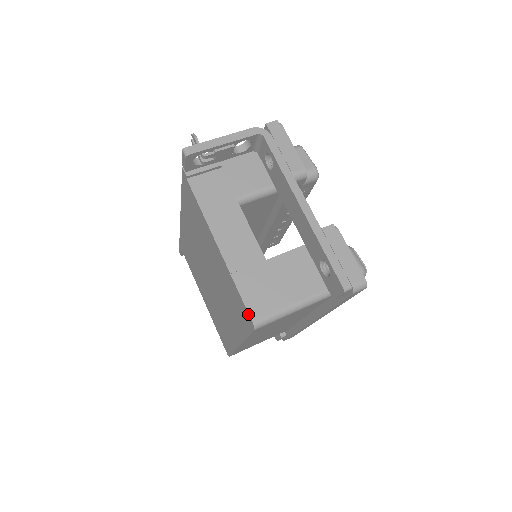
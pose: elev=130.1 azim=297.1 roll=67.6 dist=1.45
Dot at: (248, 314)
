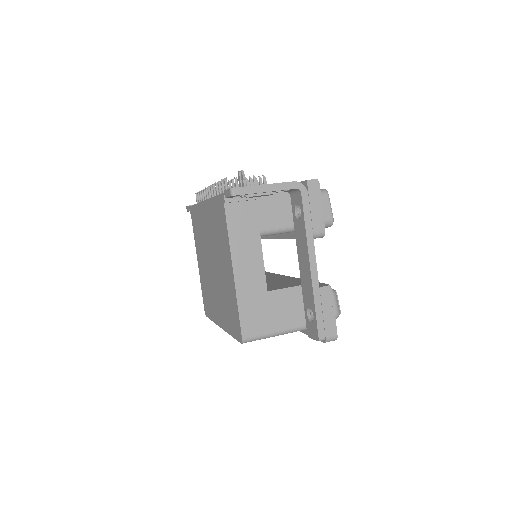
Dot at: (241, 332)
